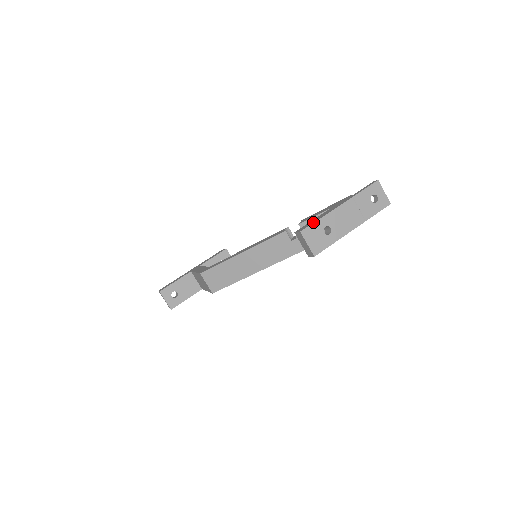
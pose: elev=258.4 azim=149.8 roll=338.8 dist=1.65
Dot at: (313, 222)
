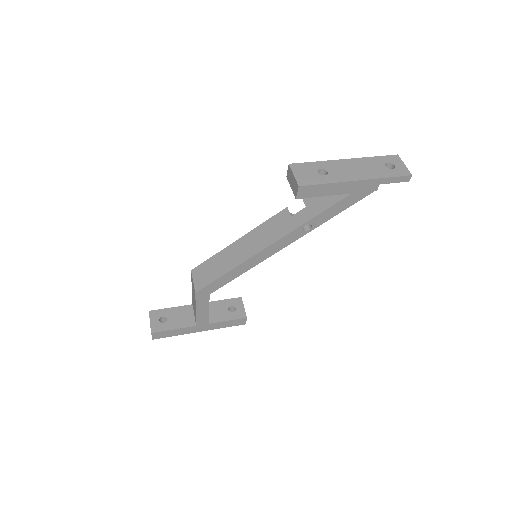
Dot at: (307, 163)
